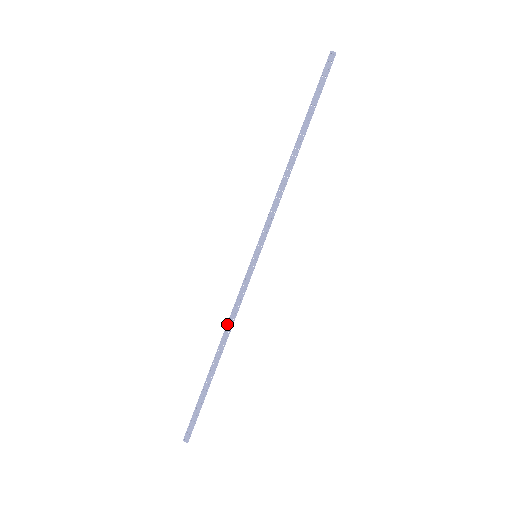
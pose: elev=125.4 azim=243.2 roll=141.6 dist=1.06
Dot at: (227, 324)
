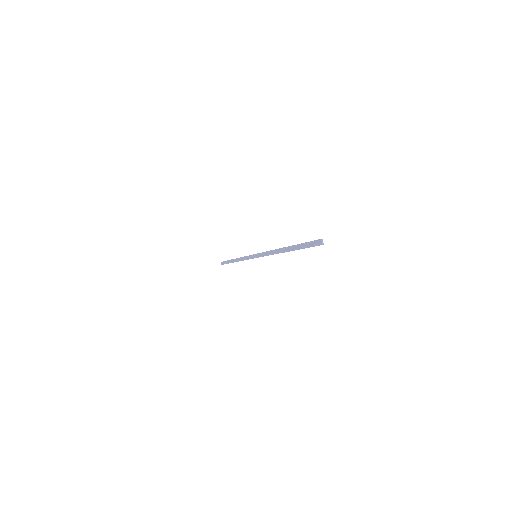
Dot at: (240, 257)
